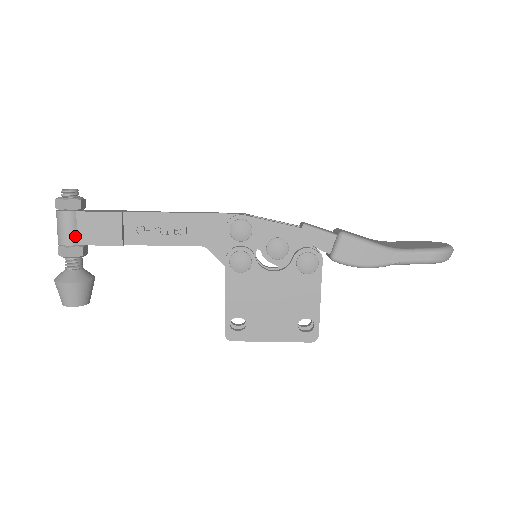
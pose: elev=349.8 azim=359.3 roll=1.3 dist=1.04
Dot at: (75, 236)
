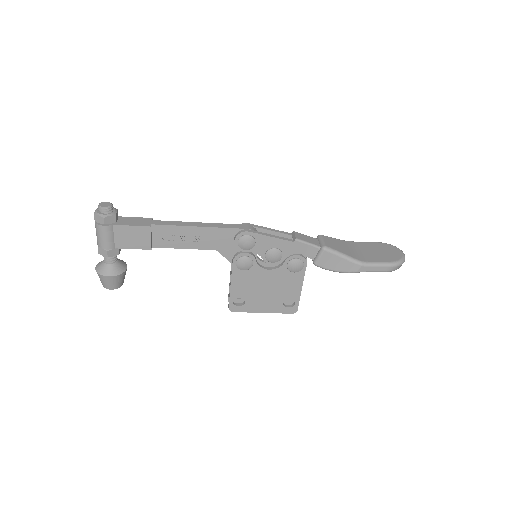
Dot at: (113, 242)
